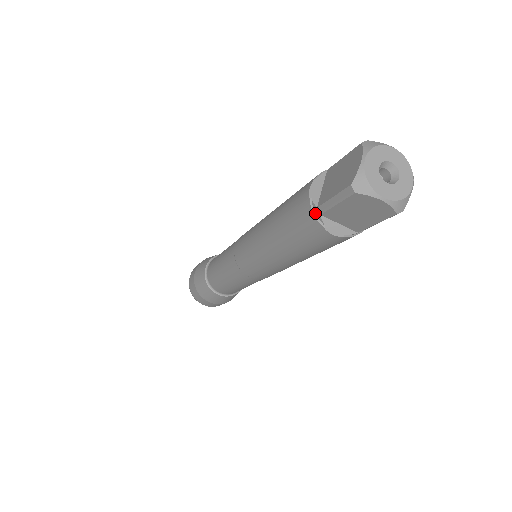
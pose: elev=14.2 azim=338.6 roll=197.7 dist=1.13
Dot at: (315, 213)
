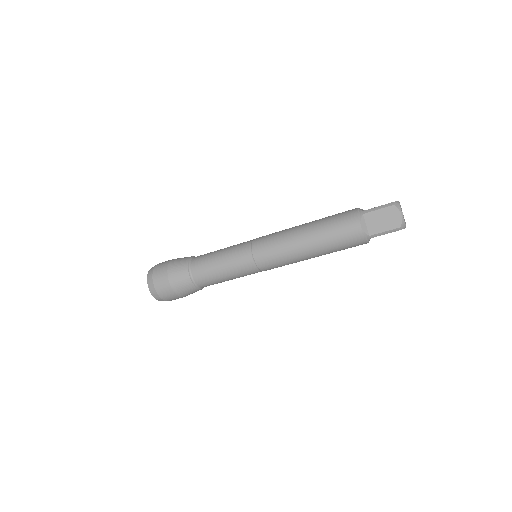
Dot at: (367, 238)
